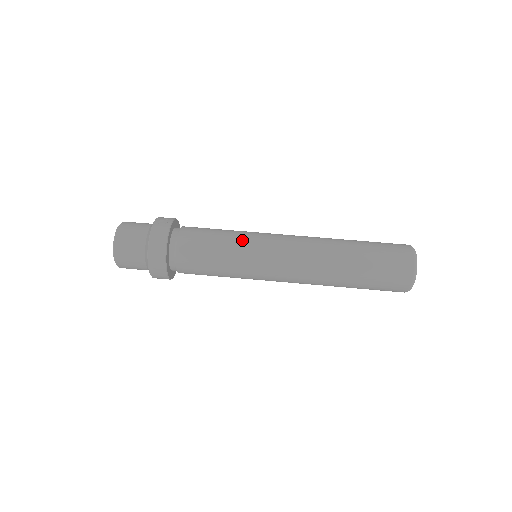
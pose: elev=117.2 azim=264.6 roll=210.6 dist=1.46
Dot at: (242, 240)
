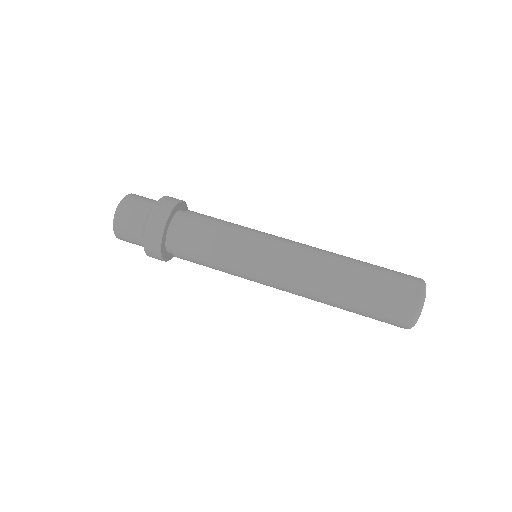
Dot at: (240, 244)
